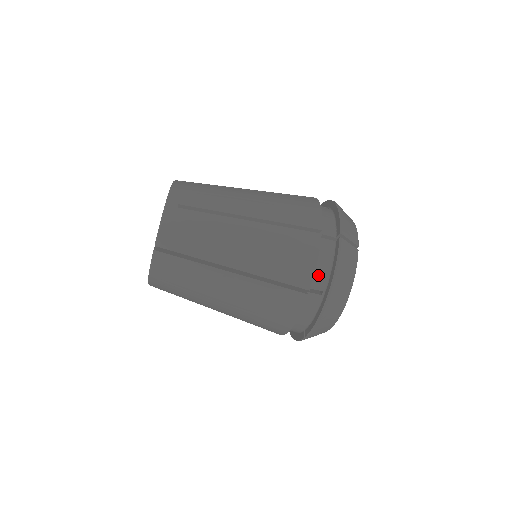
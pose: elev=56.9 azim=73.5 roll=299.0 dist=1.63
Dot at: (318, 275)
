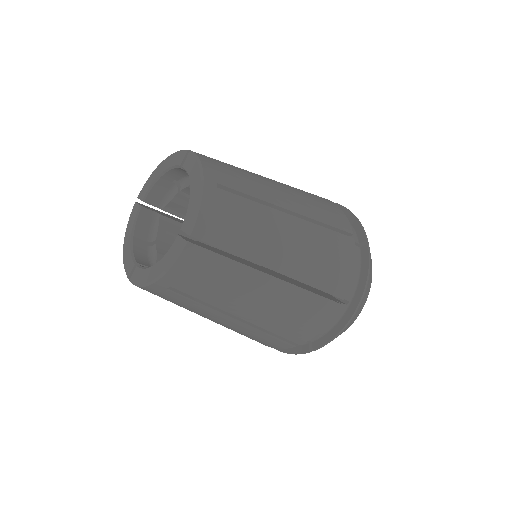
Dot at: occluded
